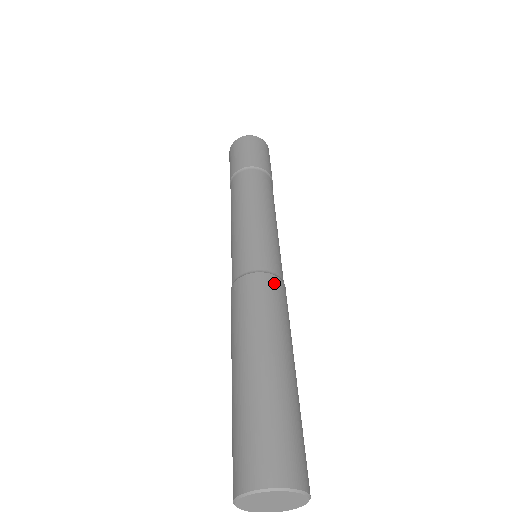
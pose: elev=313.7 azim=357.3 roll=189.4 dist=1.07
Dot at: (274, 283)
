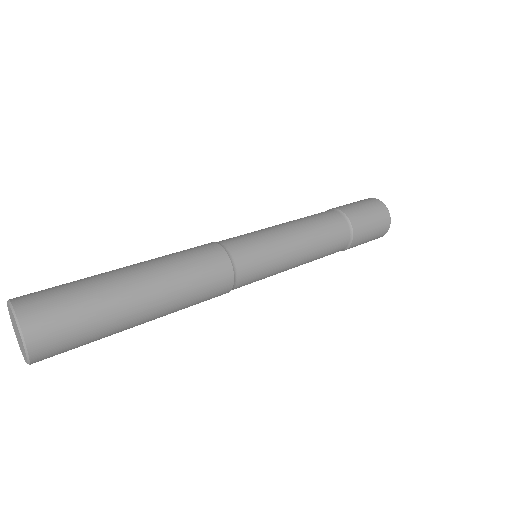
Dot at: (205, 245)
